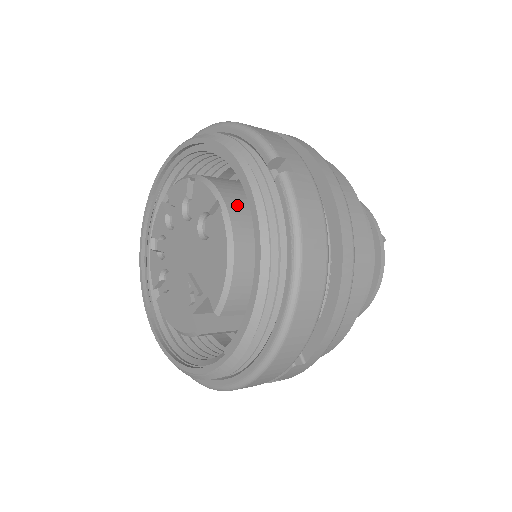
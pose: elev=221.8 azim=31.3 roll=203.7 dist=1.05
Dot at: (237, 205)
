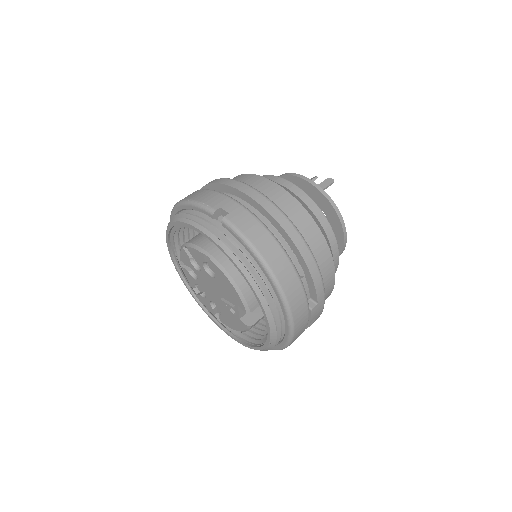
Dot at: (216, 248)
